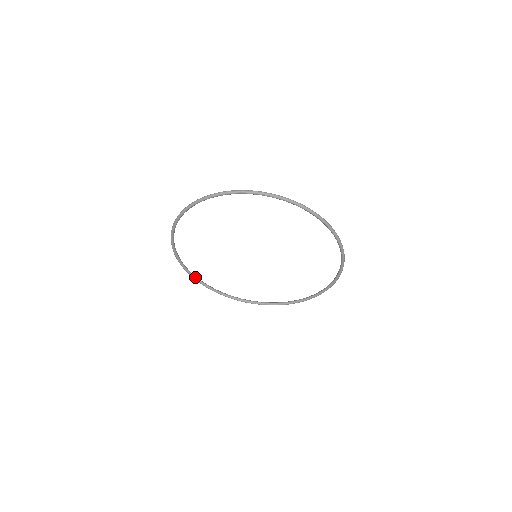
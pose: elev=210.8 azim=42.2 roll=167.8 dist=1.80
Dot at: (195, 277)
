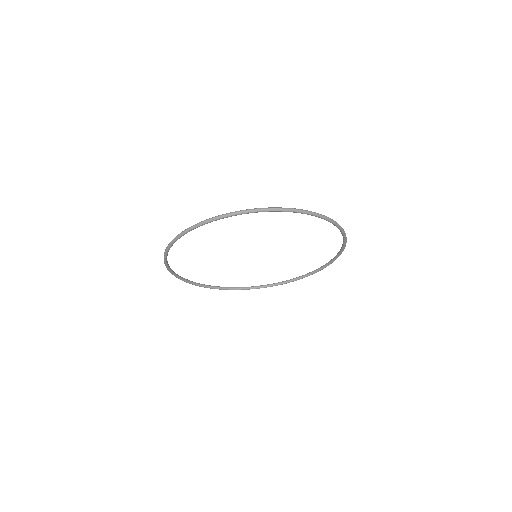
Dot at: (180, 277)
